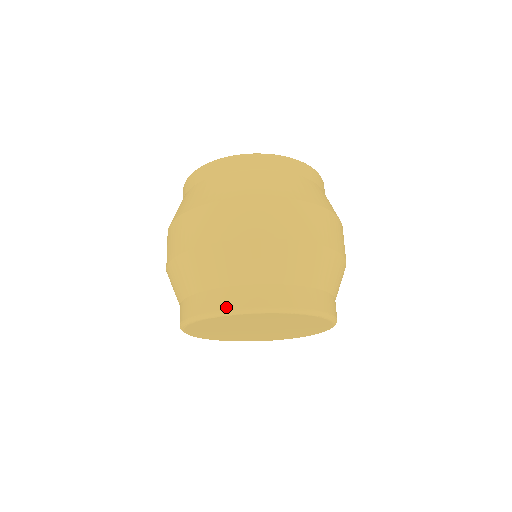
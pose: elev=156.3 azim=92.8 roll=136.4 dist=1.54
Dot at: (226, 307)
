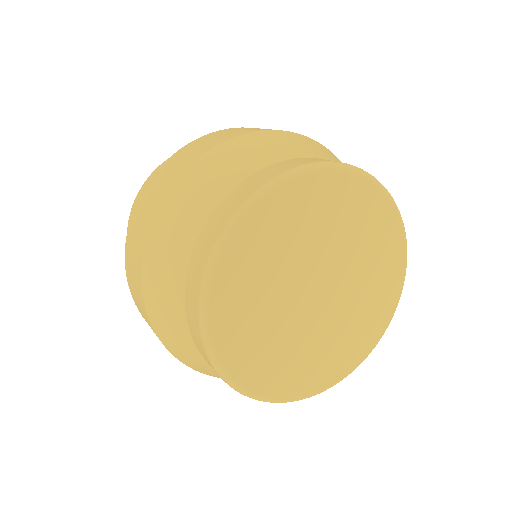
Dot at: (317, 161)
